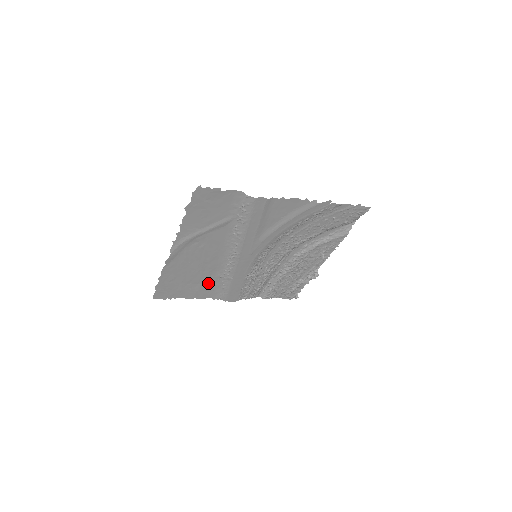
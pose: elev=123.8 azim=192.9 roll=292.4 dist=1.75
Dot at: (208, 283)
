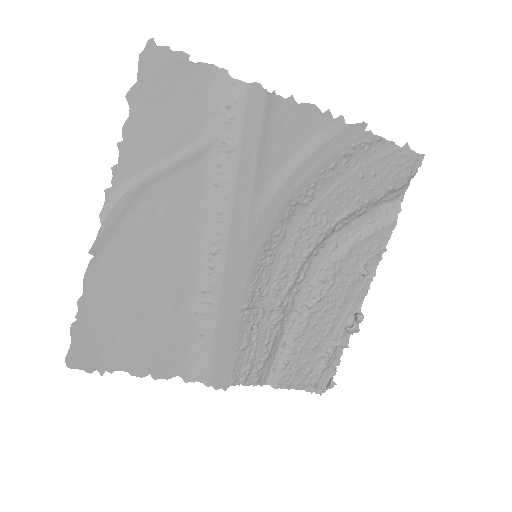
Dot at: (173, 330)
